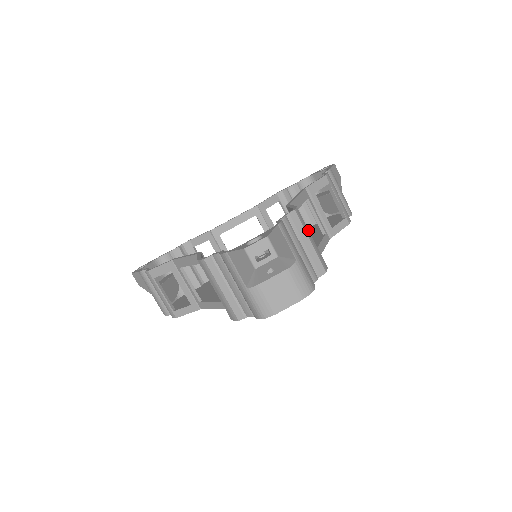
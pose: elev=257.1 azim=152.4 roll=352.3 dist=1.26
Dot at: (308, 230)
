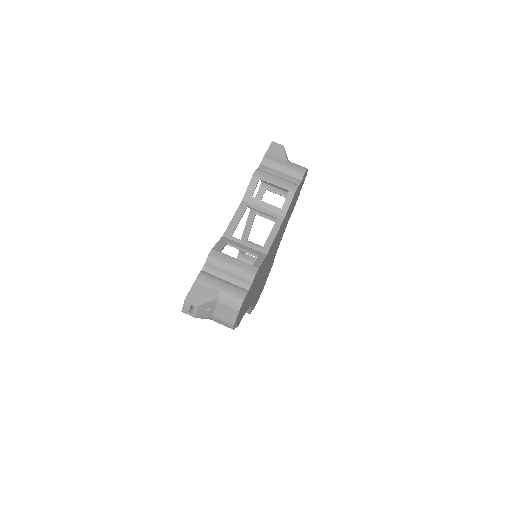
Dot at: (228, 257)
